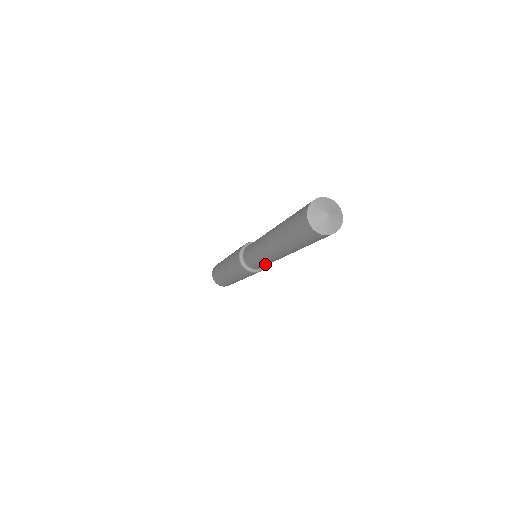
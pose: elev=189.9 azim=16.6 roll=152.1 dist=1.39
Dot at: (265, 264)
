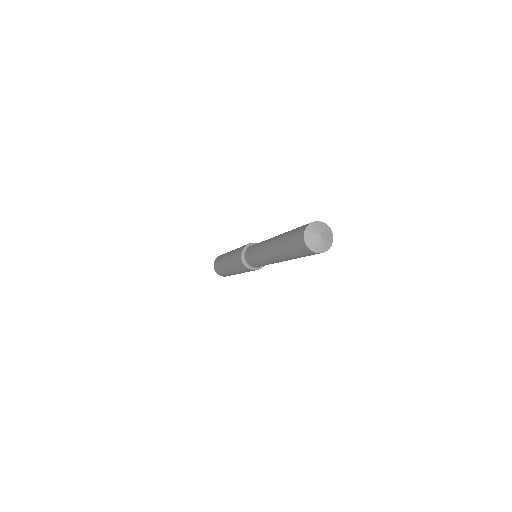
Dot at: occluded
